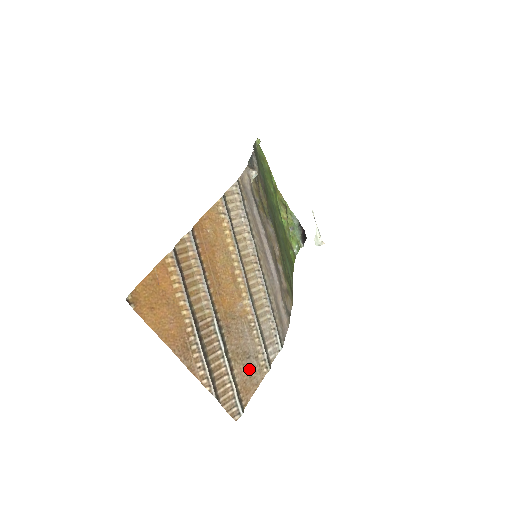
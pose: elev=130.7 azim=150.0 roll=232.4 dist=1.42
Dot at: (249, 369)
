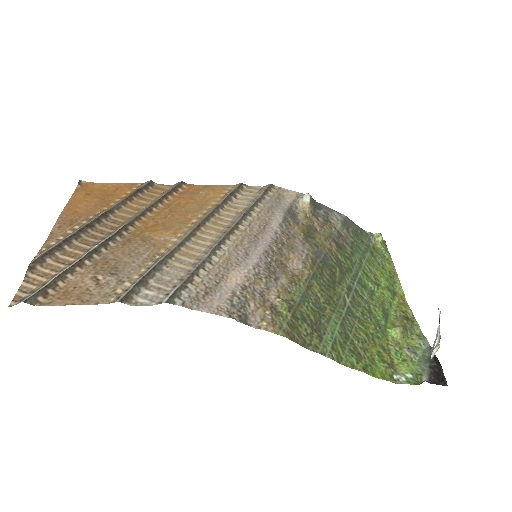
Dot at: (98, 283)
